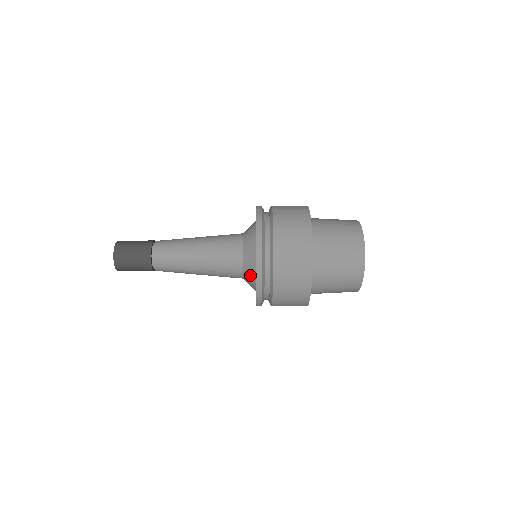
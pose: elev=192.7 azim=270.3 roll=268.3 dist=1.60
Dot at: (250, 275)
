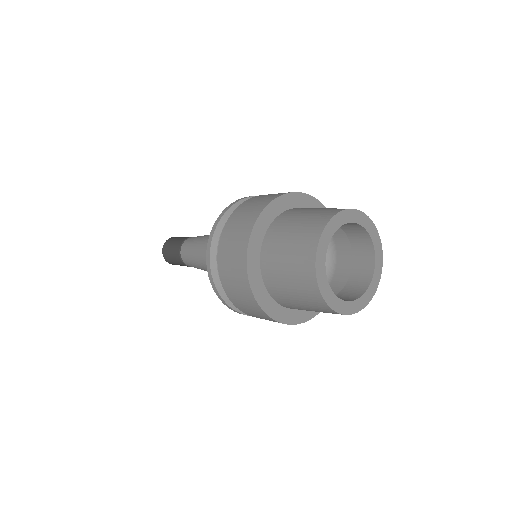
Dot at: occluded
